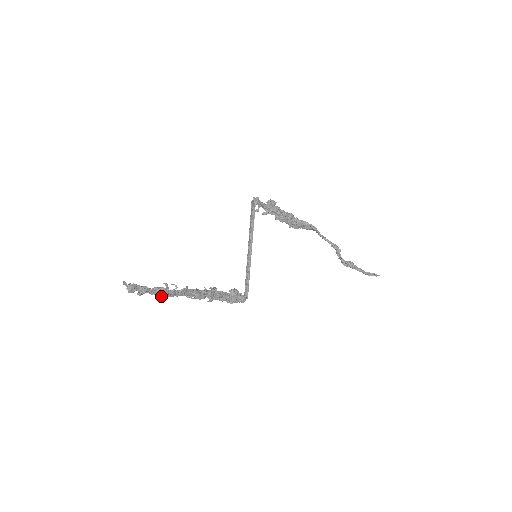
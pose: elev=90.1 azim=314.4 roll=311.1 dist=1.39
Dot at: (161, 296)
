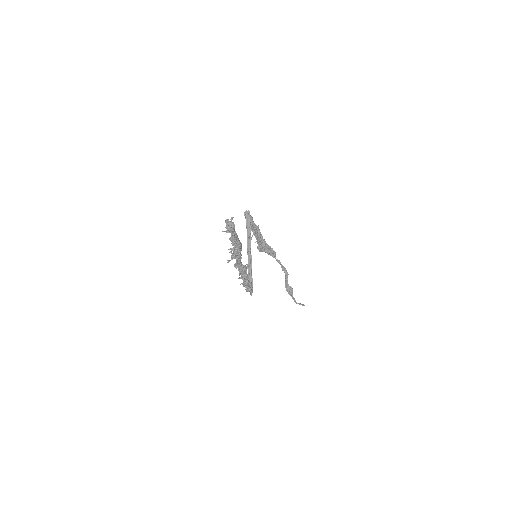
Dot at: (237, 250)
